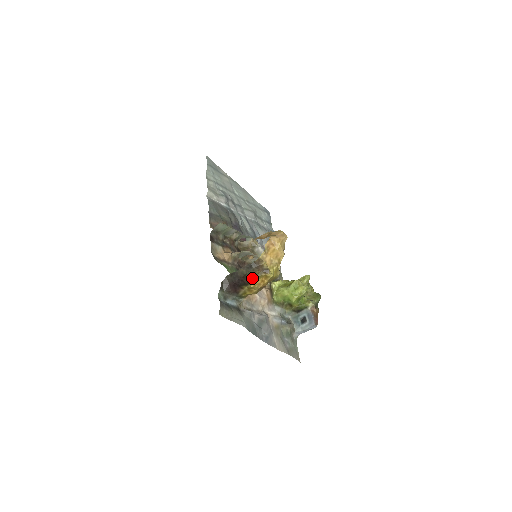
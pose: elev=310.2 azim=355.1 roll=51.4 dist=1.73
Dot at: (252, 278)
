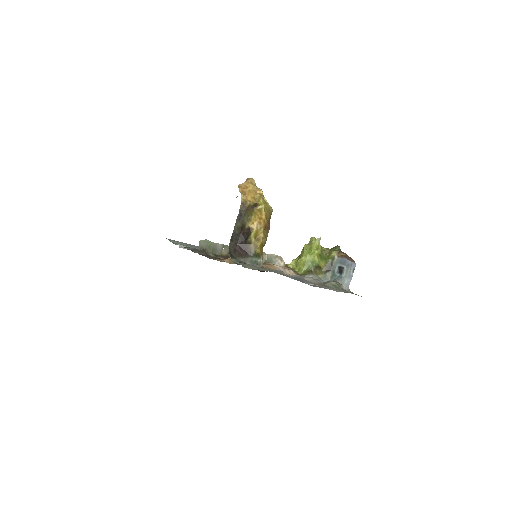
Dot at: (249, 221)
